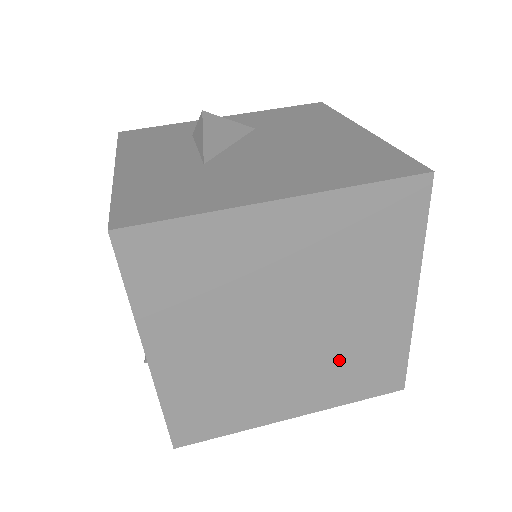
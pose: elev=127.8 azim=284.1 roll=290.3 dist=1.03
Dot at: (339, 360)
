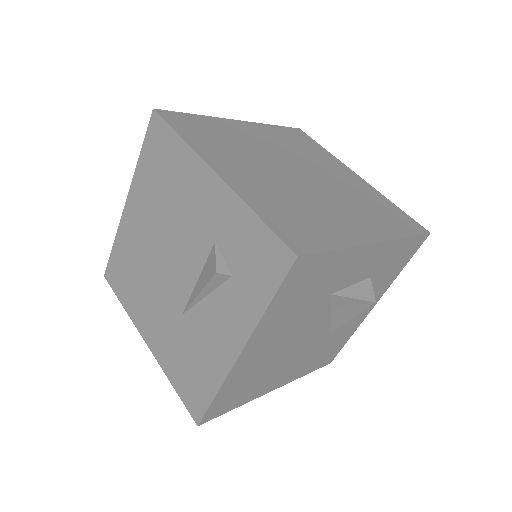
Dot at: (357, 202)
